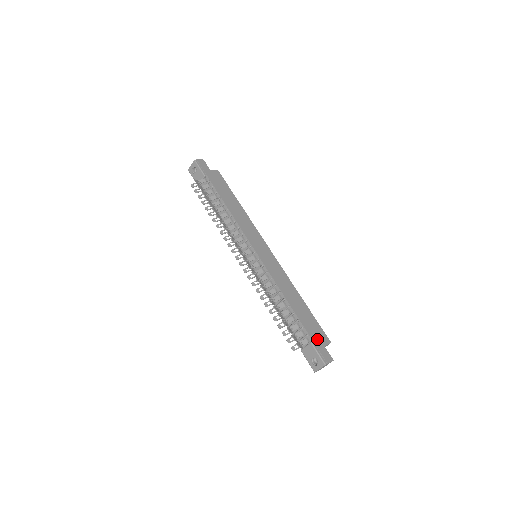
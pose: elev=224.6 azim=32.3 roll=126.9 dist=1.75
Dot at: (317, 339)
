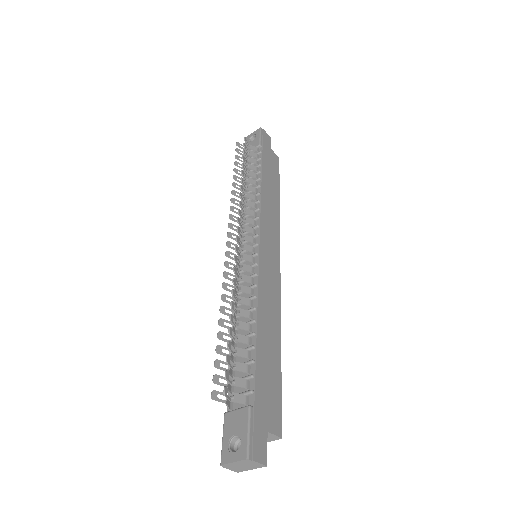
Dot at: (263, 411)
